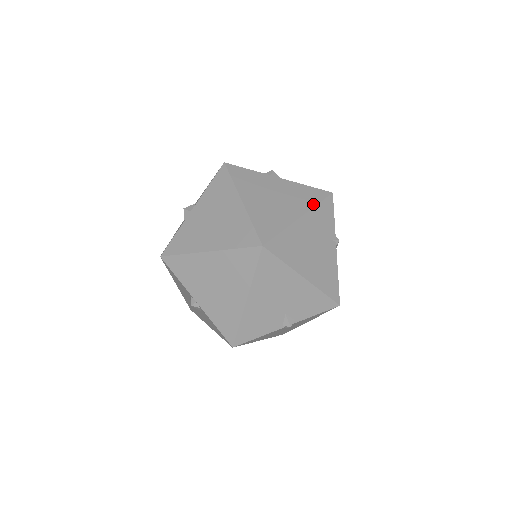
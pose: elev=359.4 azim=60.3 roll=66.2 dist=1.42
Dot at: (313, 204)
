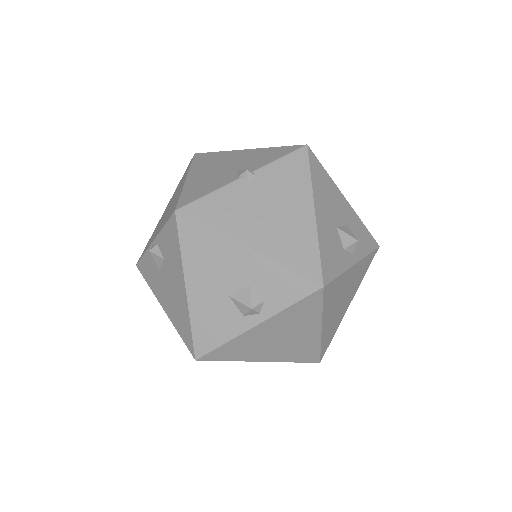
Dot at: occluded
